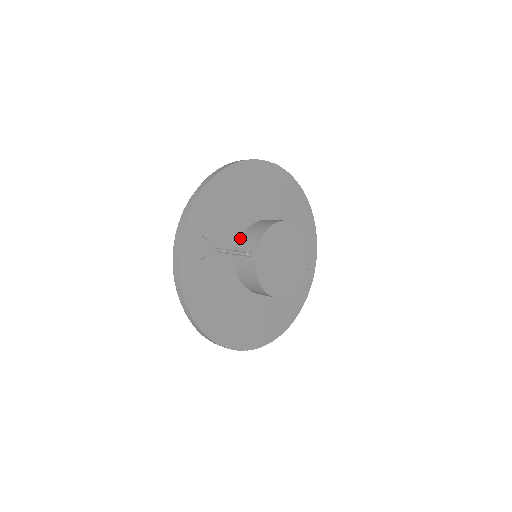
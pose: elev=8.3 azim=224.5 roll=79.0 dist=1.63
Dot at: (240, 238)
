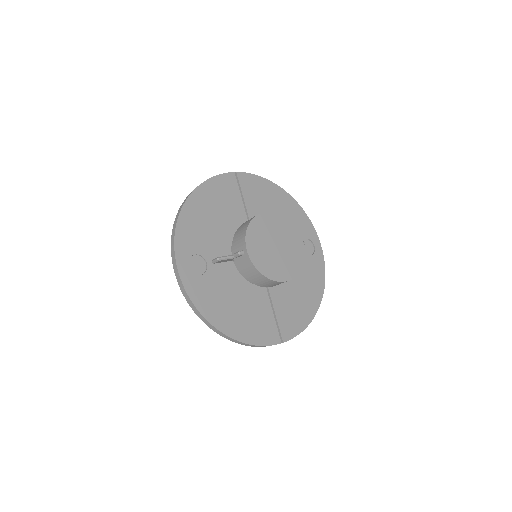
Dot at: occluded
